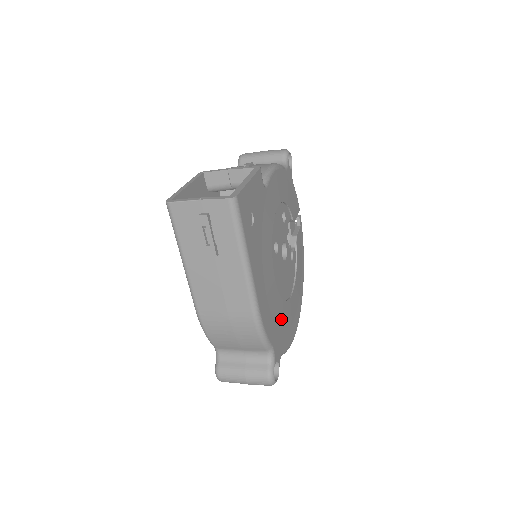
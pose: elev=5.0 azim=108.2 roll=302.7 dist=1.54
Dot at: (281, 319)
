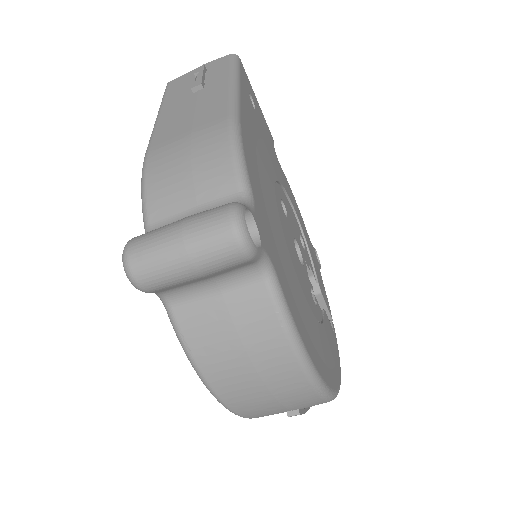
Dot at: (279, 245)
